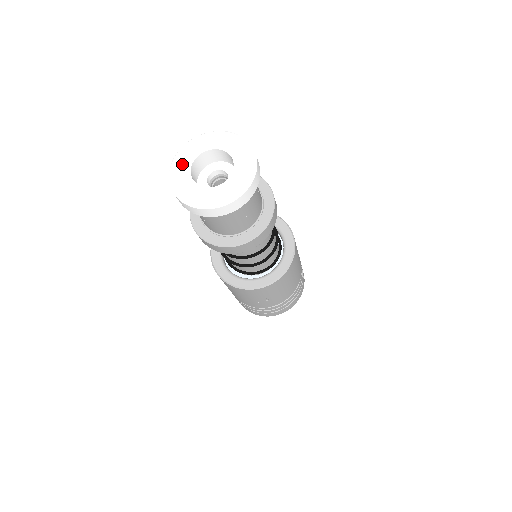
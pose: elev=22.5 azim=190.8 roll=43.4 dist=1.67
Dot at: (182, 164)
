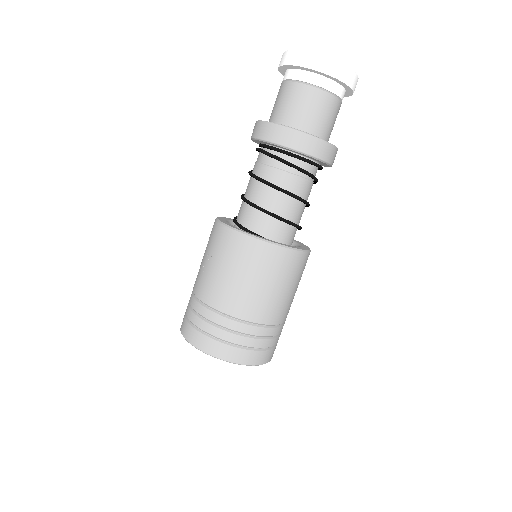
Dot at: occluded
